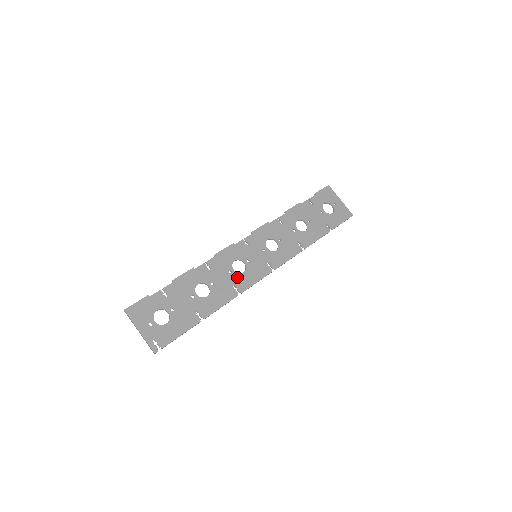
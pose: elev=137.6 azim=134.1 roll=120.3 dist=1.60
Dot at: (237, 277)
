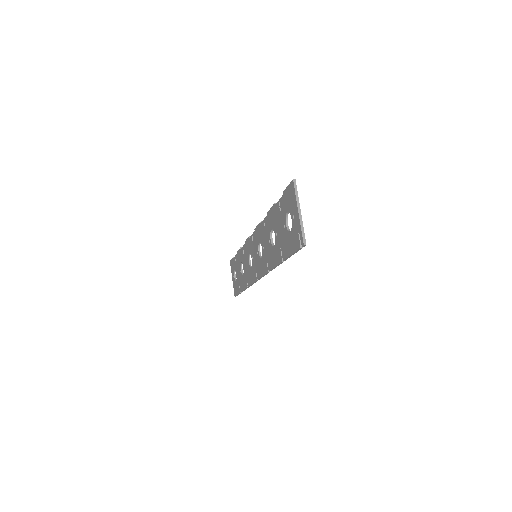
Dot at: occluded
